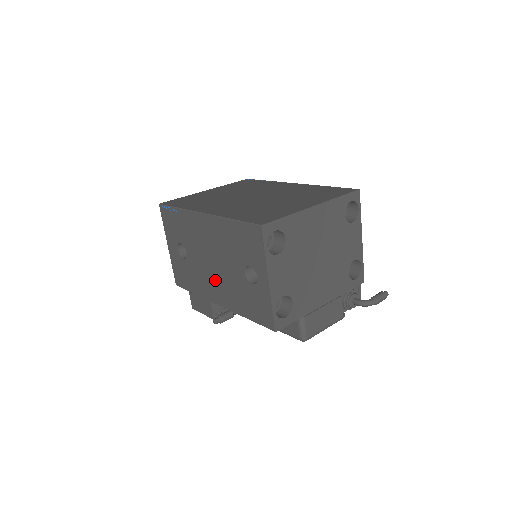
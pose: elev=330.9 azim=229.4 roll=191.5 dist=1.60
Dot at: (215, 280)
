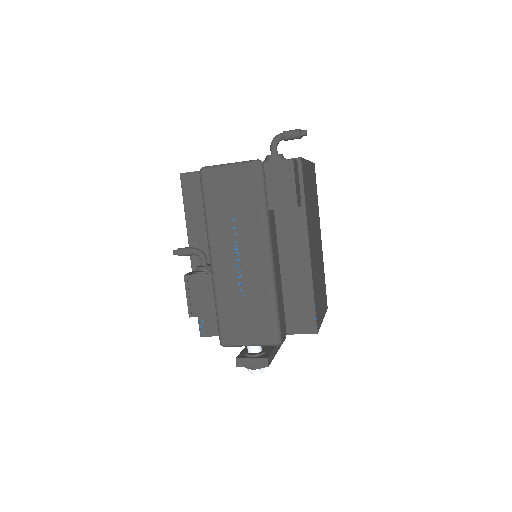
Dot at: occluded
